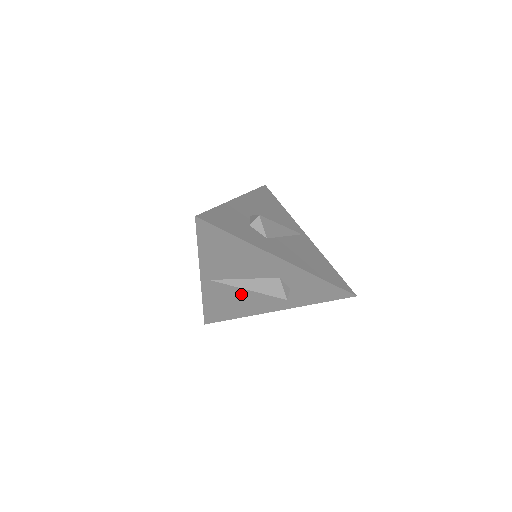
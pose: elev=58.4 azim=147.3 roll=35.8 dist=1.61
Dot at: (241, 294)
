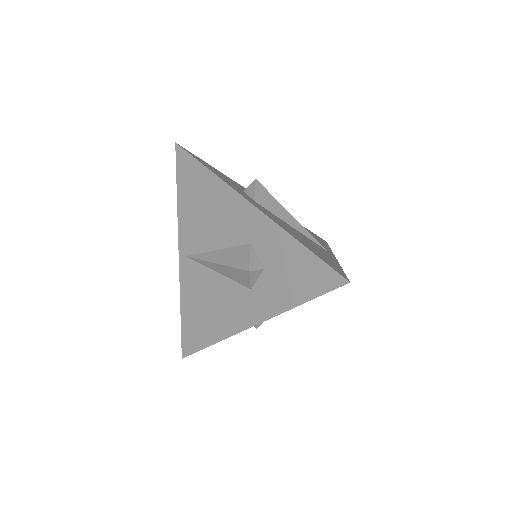
Dot at: (215, 285)
